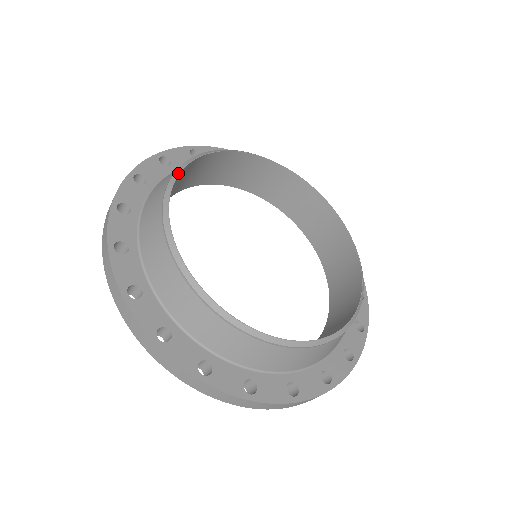
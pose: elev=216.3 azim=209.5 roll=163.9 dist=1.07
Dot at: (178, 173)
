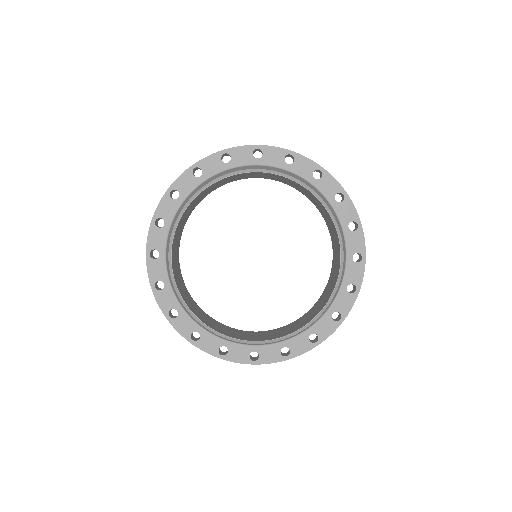
Dot at: (204, 188)
